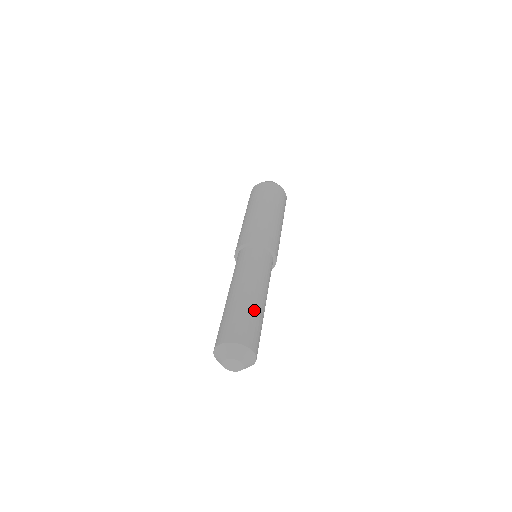
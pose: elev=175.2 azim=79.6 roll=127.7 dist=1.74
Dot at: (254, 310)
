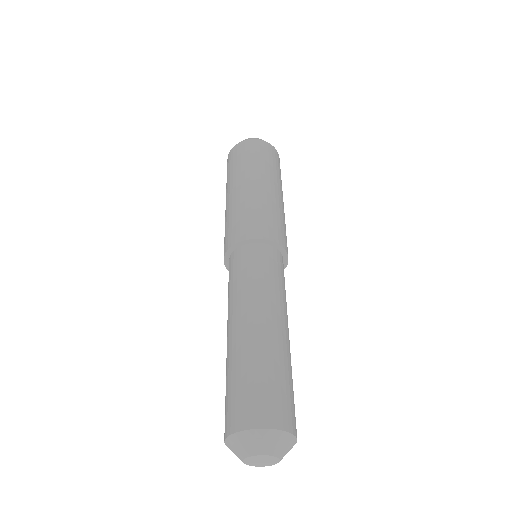
Dot at: (282, 358)
